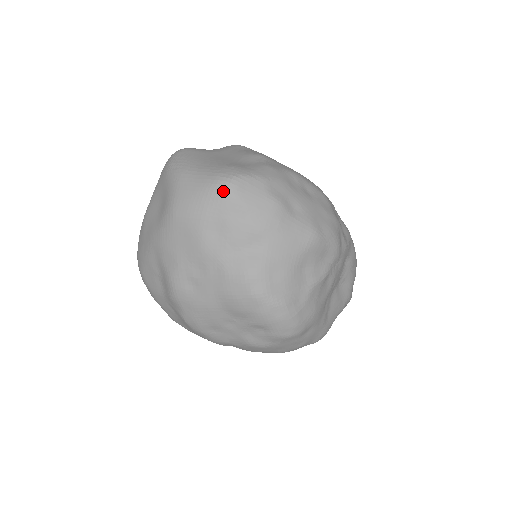
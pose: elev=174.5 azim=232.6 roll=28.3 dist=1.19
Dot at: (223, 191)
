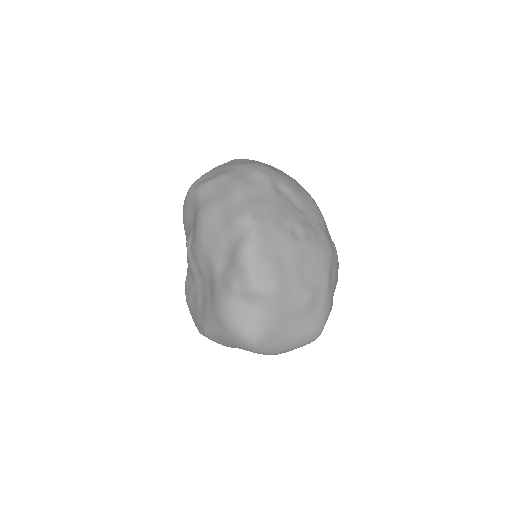
Dot at: occluded
